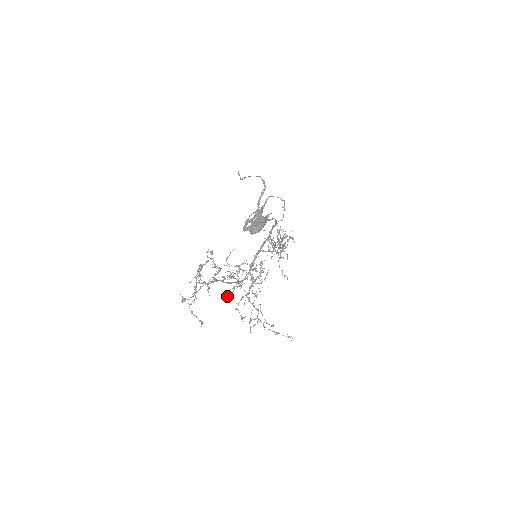
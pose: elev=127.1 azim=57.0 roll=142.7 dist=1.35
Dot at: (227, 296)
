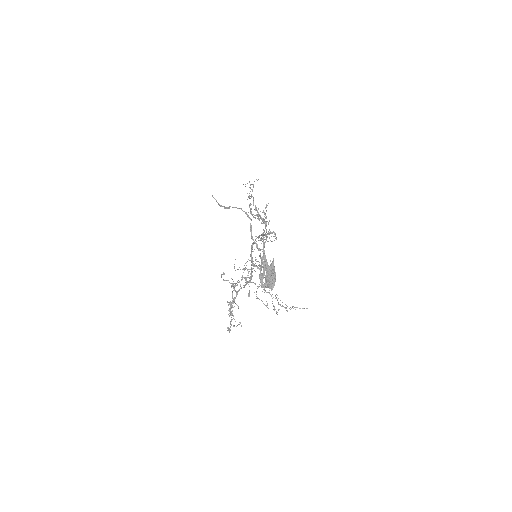
Dot at: (248, 295)
